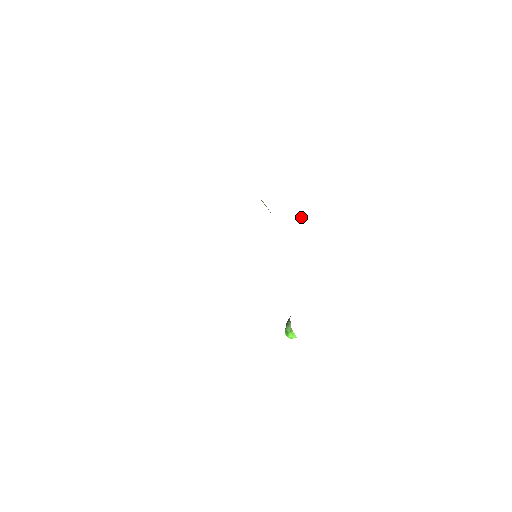
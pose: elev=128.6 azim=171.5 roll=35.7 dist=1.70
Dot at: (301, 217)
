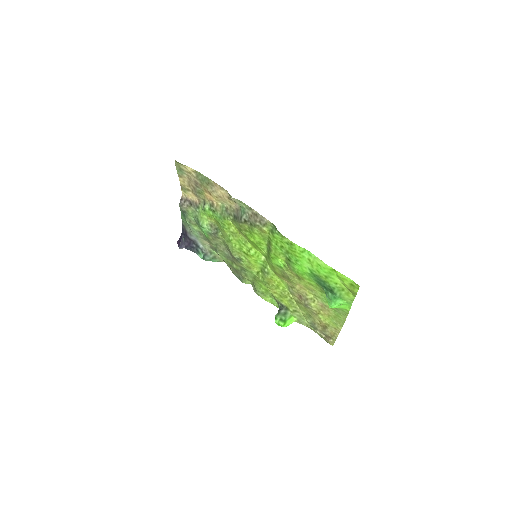
Dot at: (182, 243)
